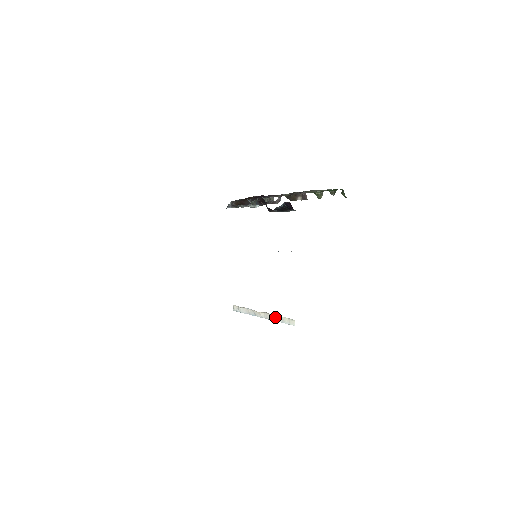
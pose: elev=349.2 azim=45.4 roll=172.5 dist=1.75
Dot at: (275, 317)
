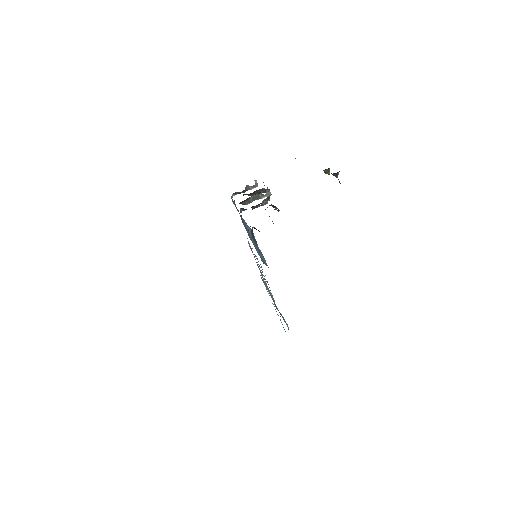
Dot at: (278, 315)
